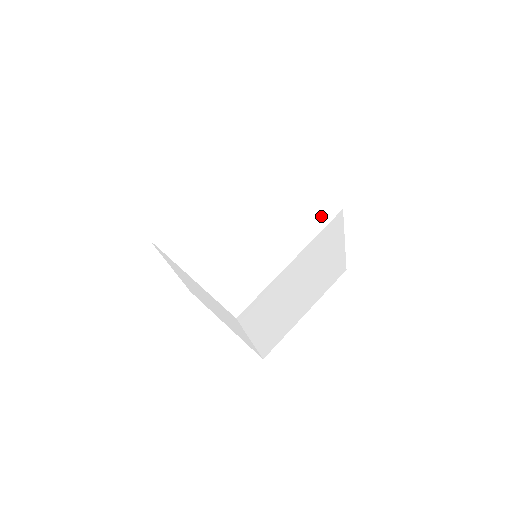
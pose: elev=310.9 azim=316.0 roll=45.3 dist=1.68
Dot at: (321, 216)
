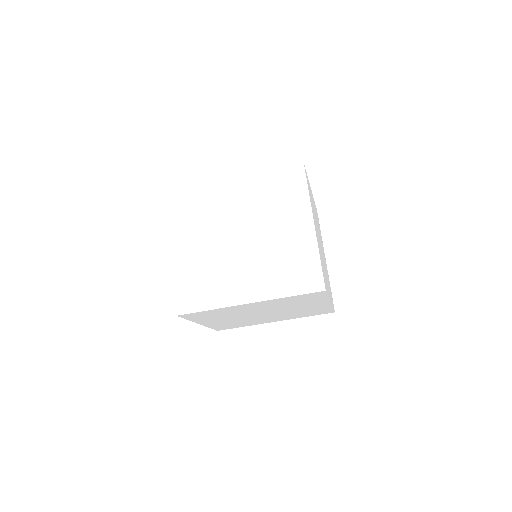
Dot at: (303, 282)
